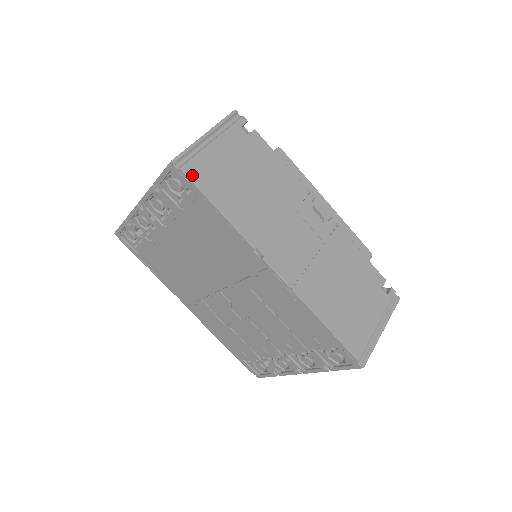
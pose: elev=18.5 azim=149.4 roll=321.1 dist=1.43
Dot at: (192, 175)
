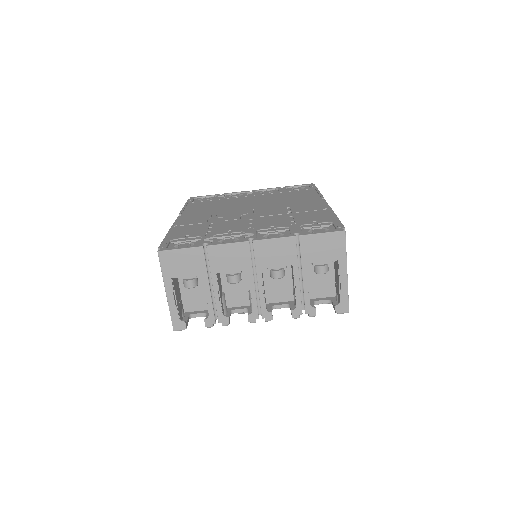
Dot at: occluded
